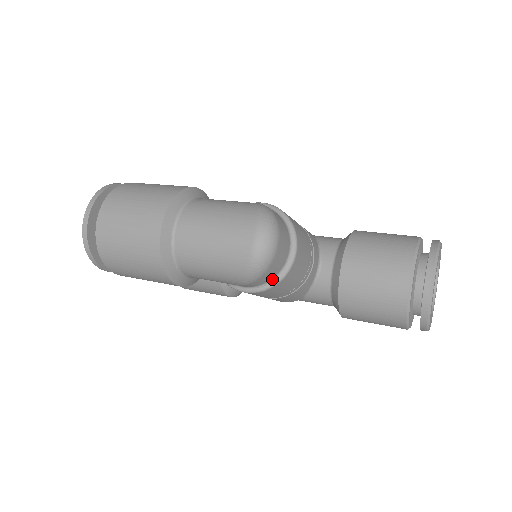
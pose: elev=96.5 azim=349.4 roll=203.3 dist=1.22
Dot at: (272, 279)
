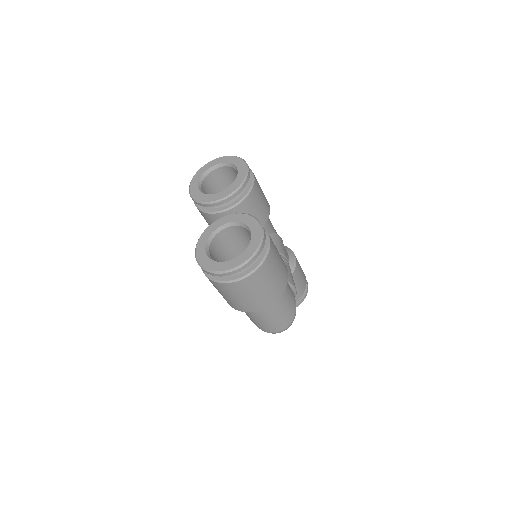
Dot at: occluded
